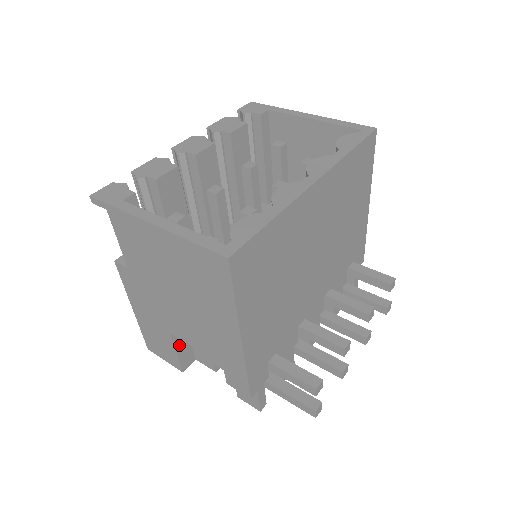
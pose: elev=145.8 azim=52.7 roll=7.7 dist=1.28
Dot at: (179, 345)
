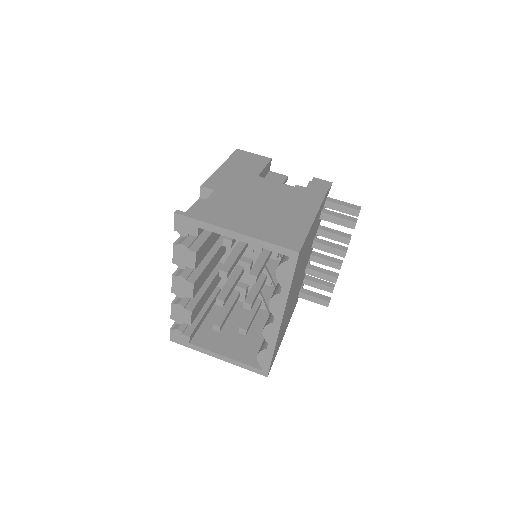
Dot at: occluded
